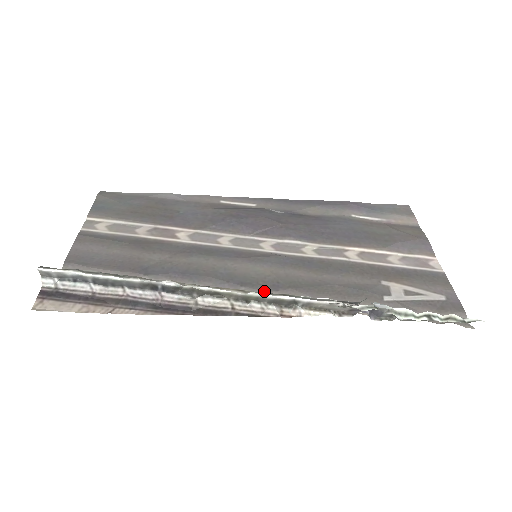
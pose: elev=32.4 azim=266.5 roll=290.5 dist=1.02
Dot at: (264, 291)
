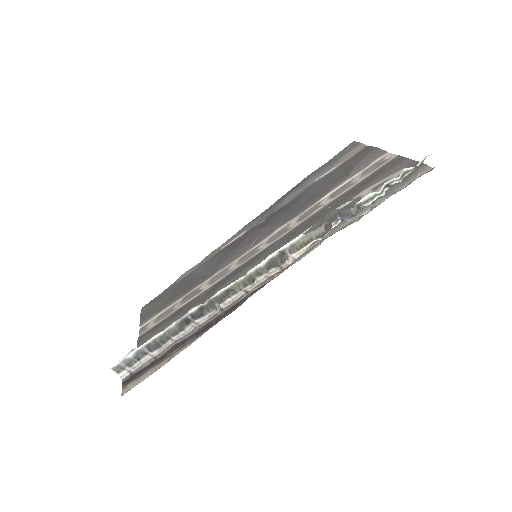
Dot at: occluded
